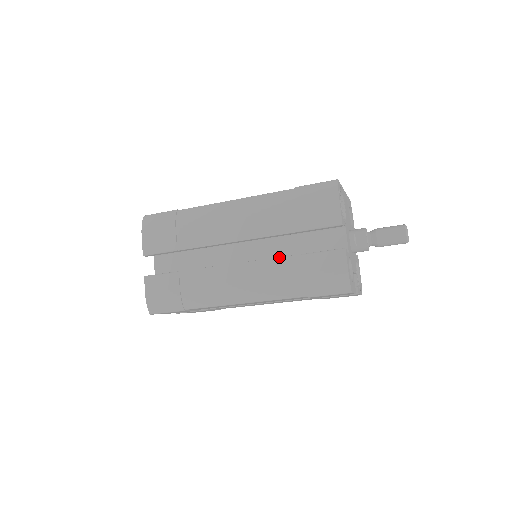
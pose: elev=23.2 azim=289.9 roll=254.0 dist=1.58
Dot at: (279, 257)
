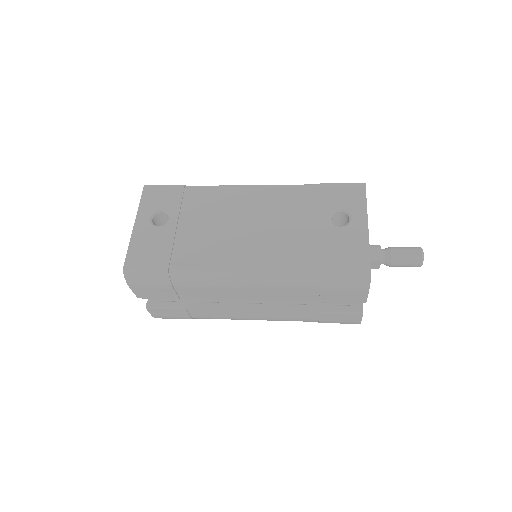
Dot at: (296, 311)
